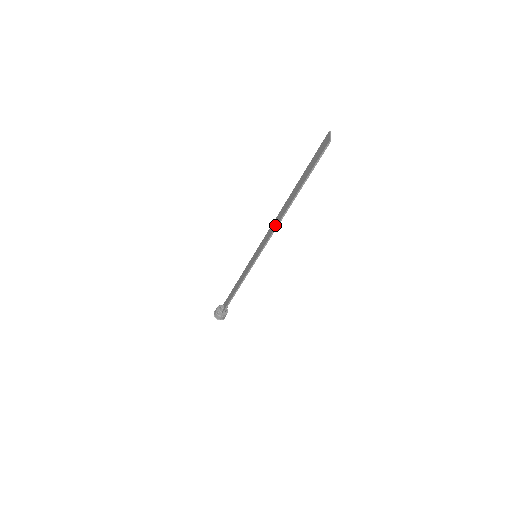
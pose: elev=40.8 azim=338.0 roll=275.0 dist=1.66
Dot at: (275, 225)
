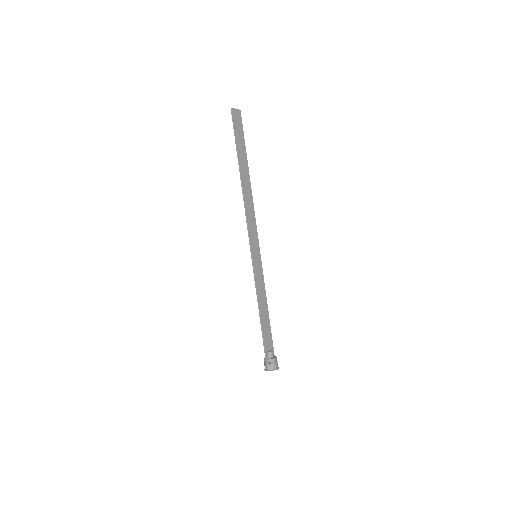
Dot at: (246, 207)
